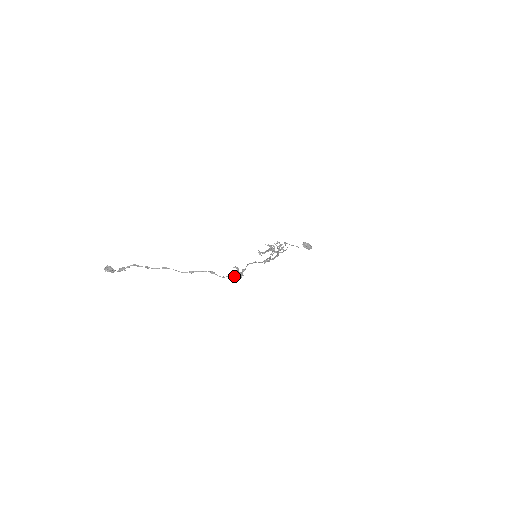
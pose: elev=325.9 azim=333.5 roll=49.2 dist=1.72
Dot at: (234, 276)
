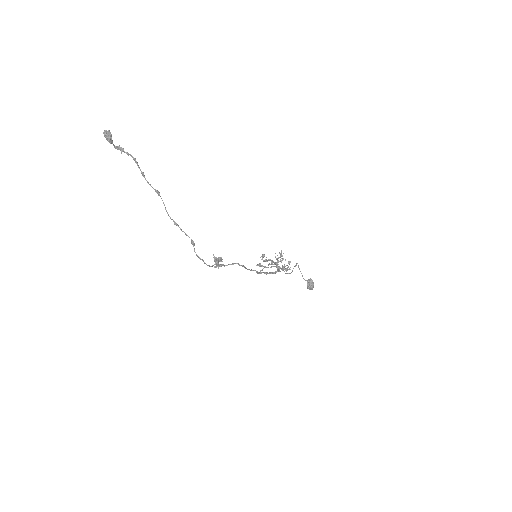
Dot at: (208, 265)
